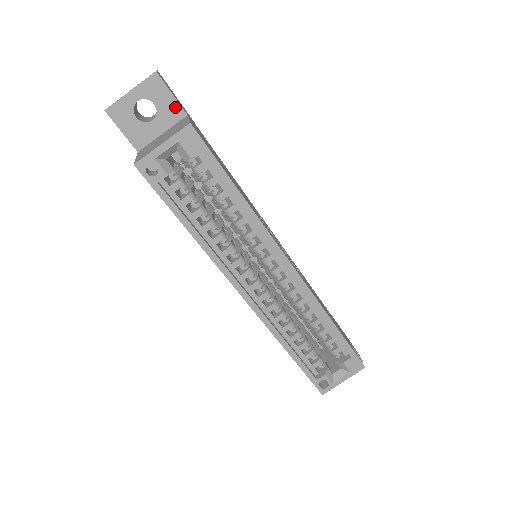
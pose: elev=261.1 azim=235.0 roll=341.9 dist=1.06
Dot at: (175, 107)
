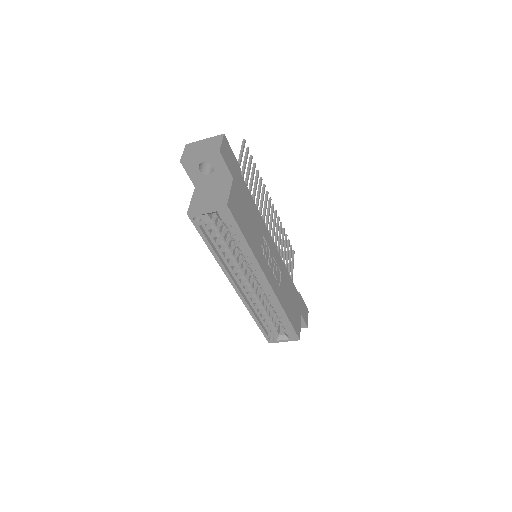
Dot at: (226, 172)
